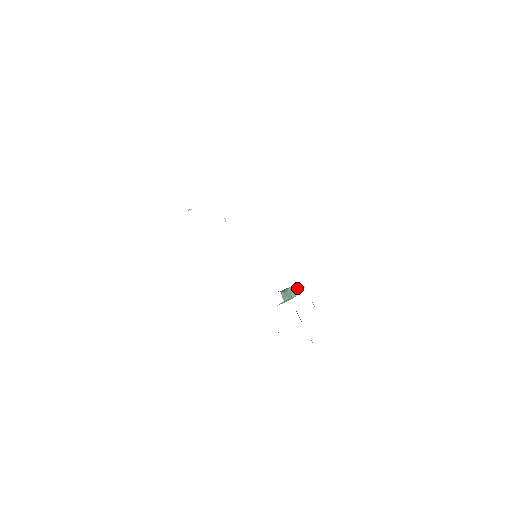
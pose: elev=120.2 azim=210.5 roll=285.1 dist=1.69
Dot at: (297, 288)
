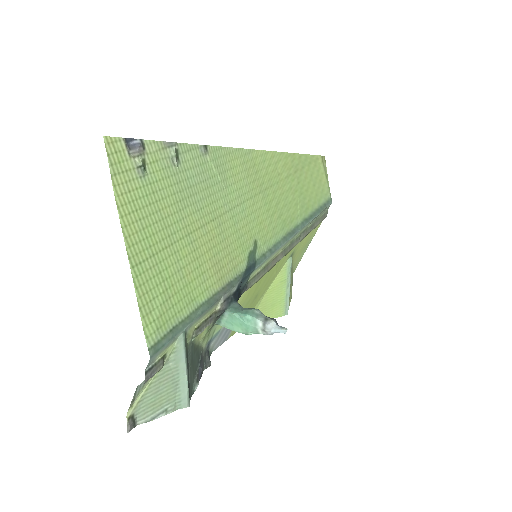
Dot at: (268, 317)
